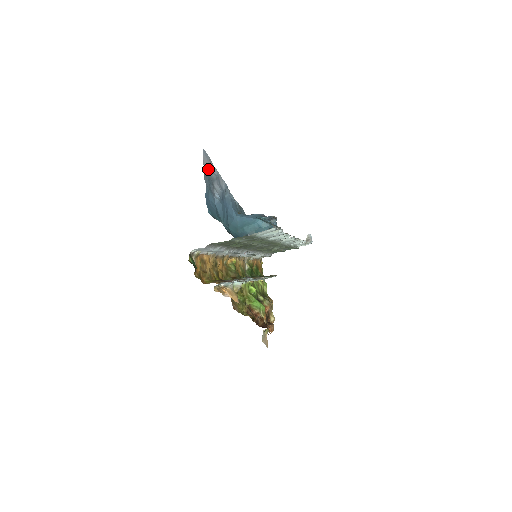
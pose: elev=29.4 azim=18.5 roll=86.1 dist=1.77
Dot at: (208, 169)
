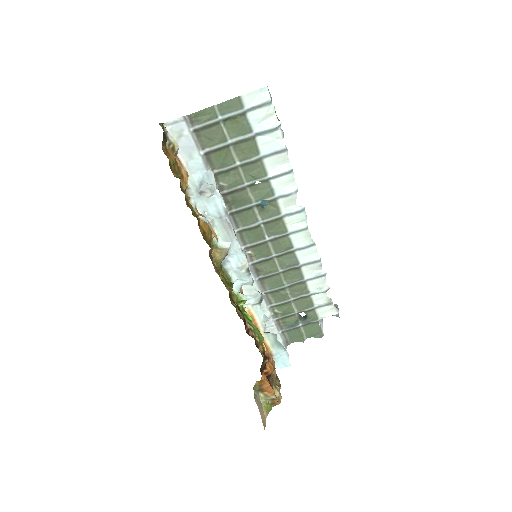
Dot at: occluded
